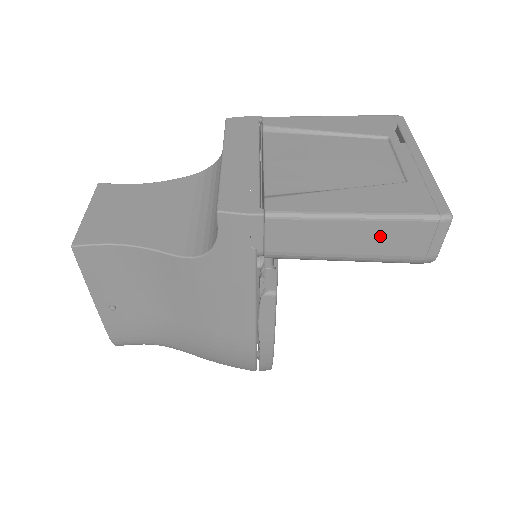
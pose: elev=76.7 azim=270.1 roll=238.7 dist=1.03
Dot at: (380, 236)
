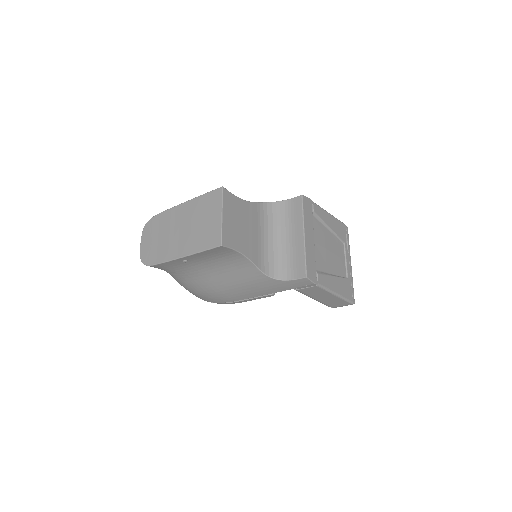
Dot at: (333, 300)
